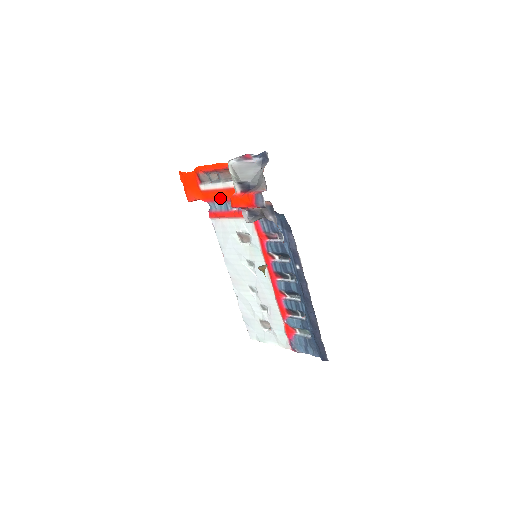
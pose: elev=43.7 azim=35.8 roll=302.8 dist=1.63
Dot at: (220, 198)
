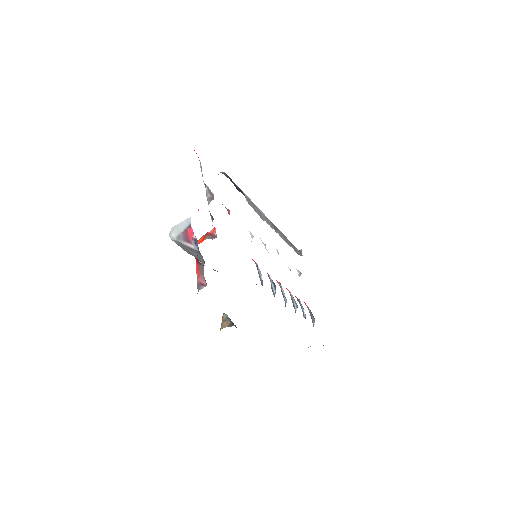
Dot at: occluded
